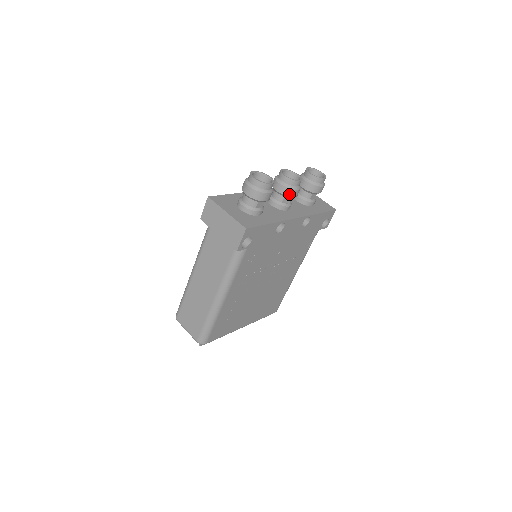
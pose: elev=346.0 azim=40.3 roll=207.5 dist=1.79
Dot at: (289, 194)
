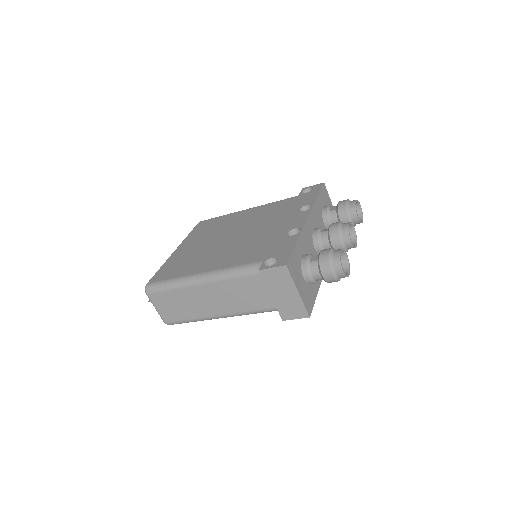
Dot at: occluded
